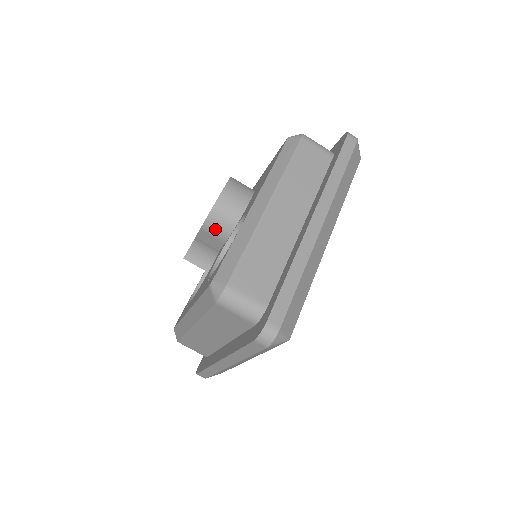
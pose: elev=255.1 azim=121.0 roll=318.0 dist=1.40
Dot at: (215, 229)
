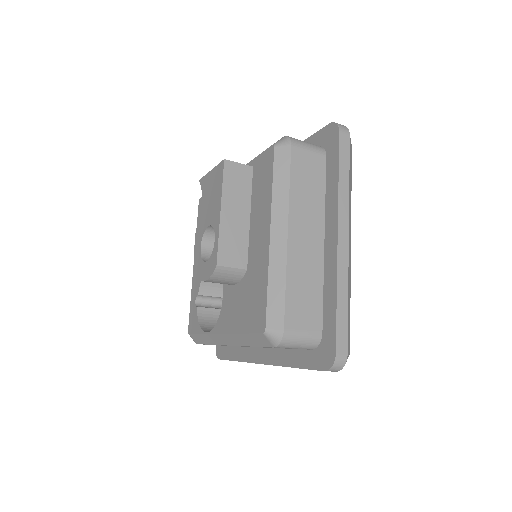
Dot at: occluded
